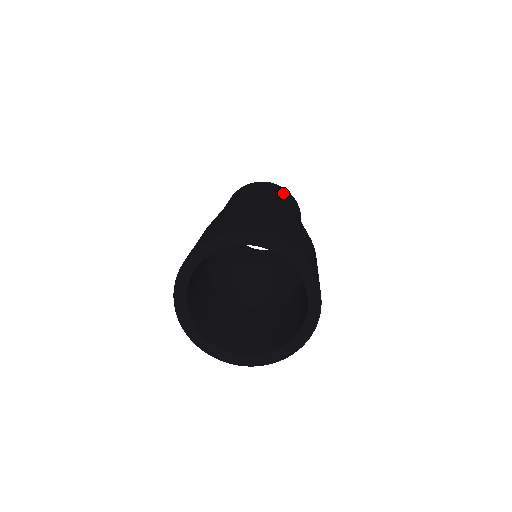
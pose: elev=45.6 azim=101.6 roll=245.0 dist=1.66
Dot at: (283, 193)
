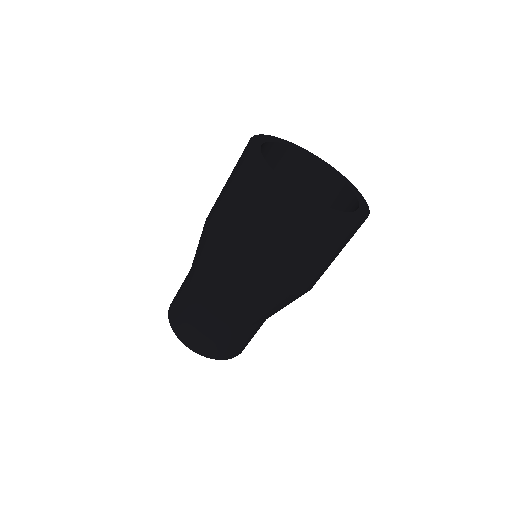
Dot at: occluded
